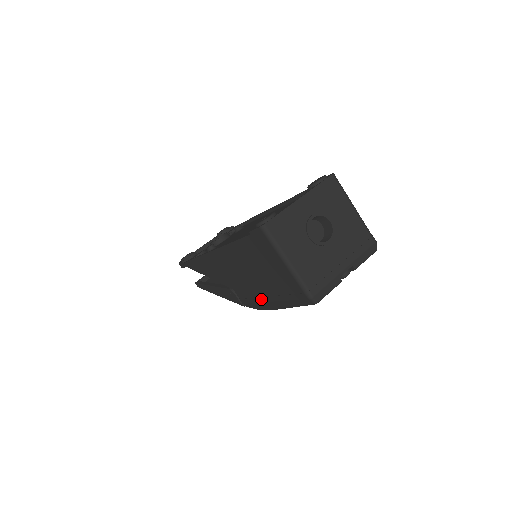
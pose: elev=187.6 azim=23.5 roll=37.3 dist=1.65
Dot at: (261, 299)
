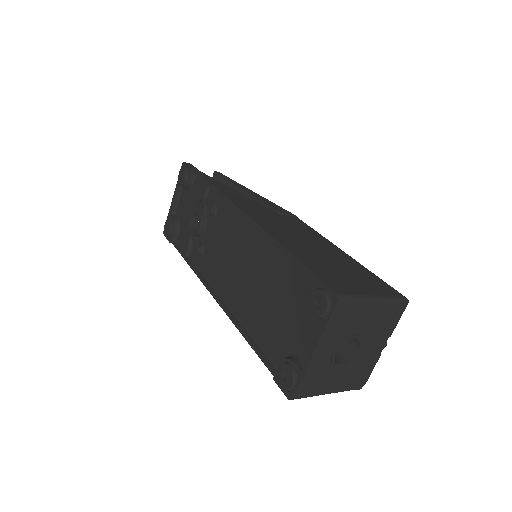
Dot at: occluded
